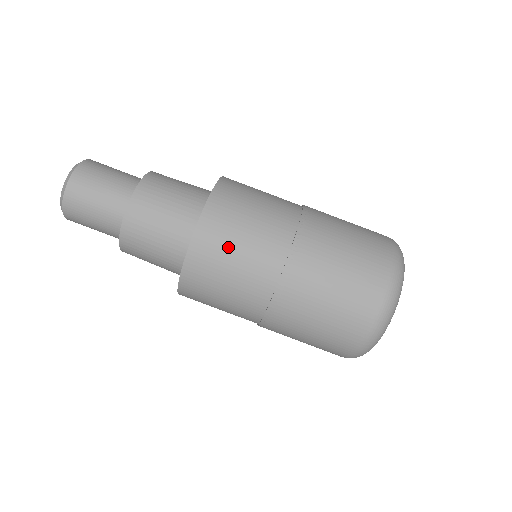
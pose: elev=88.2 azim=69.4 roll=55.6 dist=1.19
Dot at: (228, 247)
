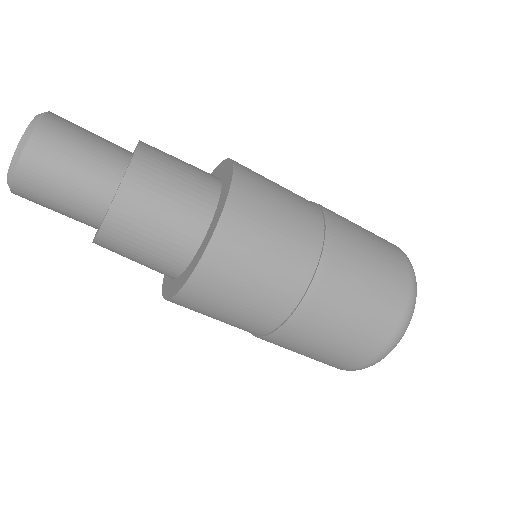
Dot at: (217, 307)
